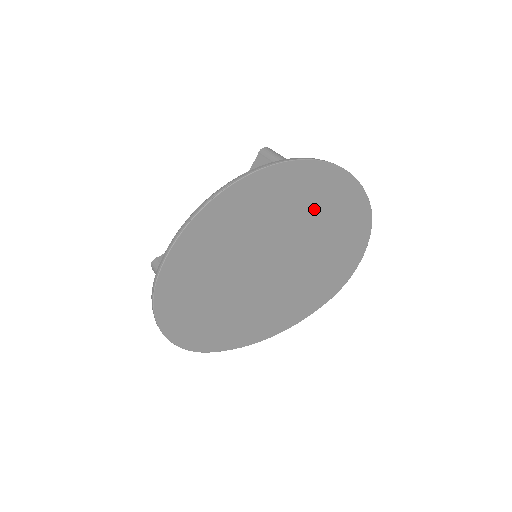
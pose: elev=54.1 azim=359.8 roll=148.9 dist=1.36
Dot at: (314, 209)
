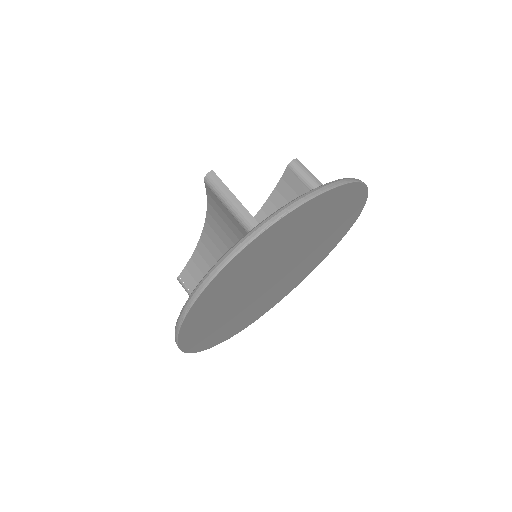
Dot at: (283, 241)
